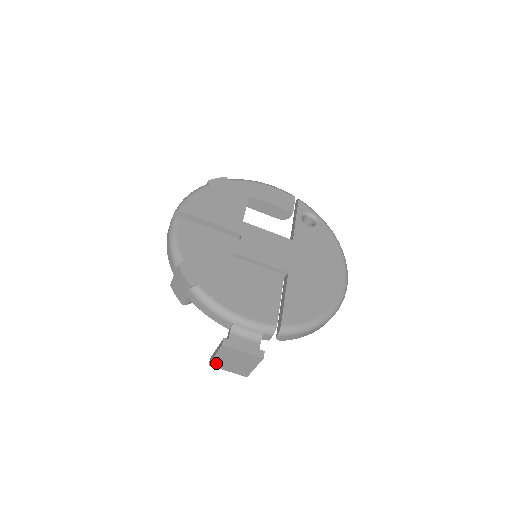
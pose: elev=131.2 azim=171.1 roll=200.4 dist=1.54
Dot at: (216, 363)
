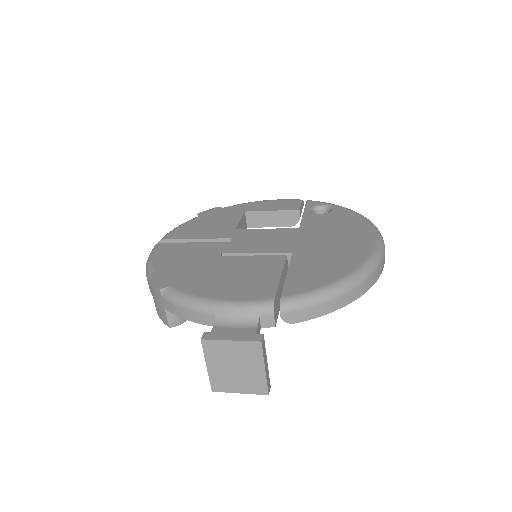
Dot at: (217, 382)
